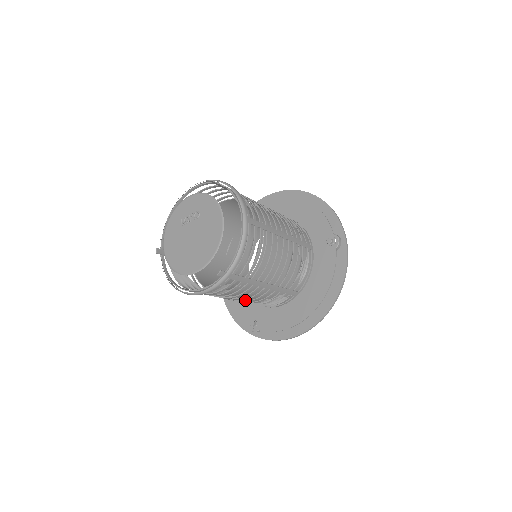
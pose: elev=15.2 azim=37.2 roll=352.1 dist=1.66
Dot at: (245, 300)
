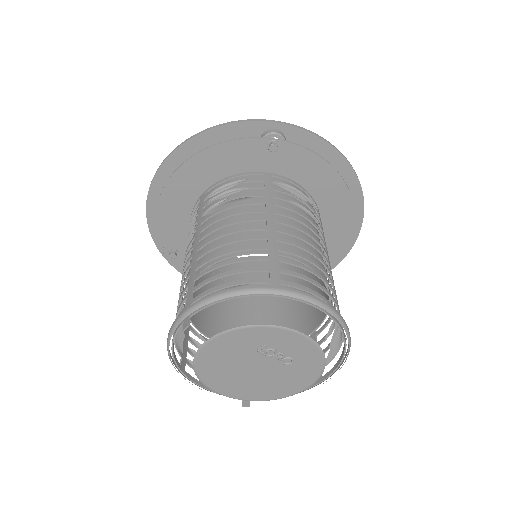
Dot at: occluded
